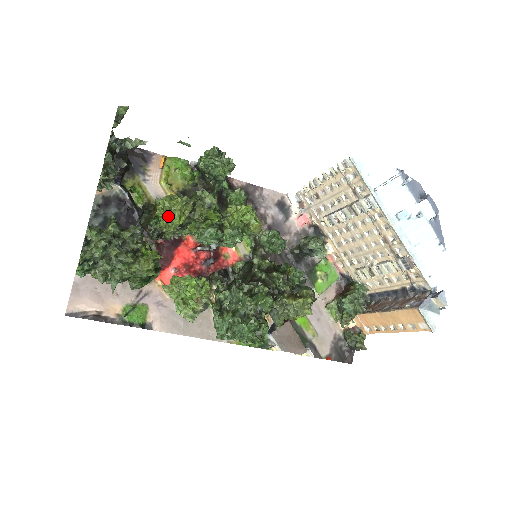
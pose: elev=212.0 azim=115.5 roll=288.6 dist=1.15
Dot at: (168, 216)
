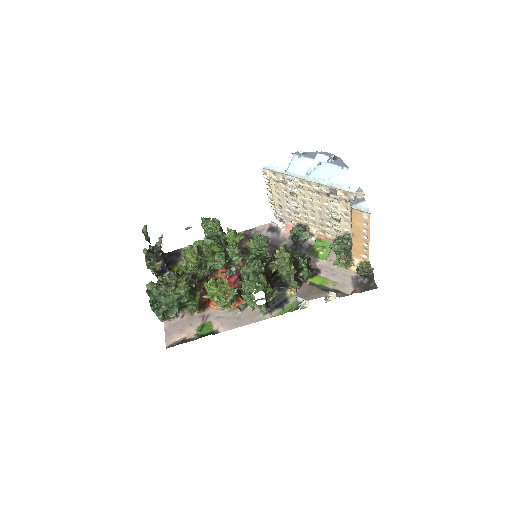
Dot at: (186, 259)
